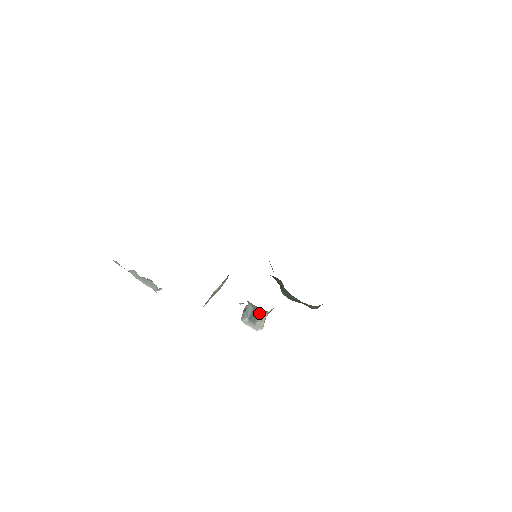
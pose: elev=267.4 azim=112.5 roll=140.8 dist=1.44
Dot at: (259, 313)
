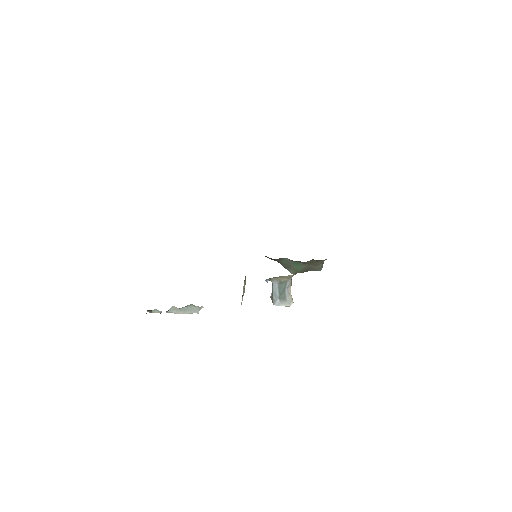
Dot at: (284, 285)
